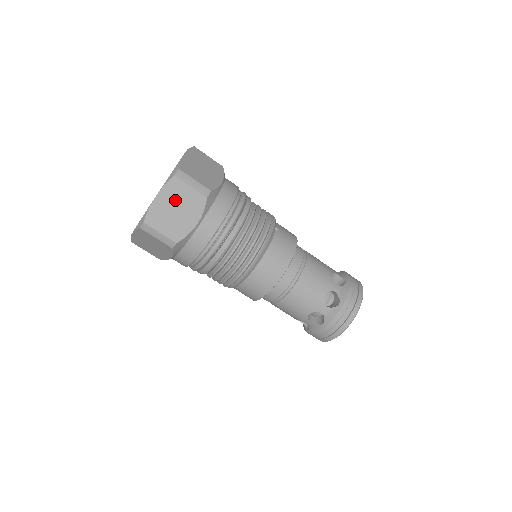
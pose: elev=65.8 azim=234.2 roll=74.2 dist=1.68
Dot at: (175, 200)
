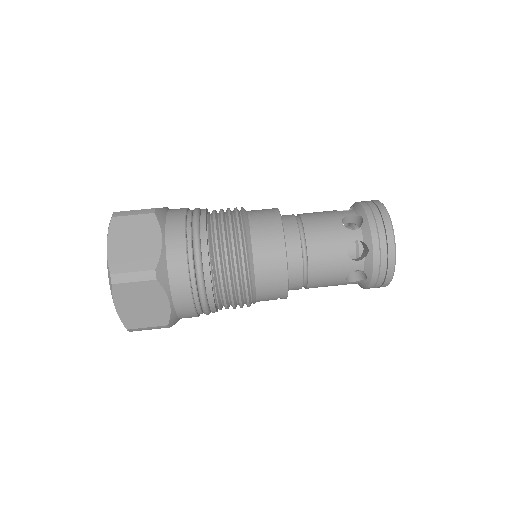
Dot at: (127, 235)
